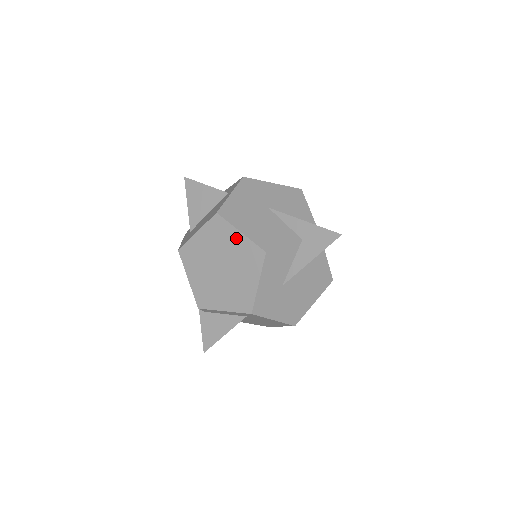
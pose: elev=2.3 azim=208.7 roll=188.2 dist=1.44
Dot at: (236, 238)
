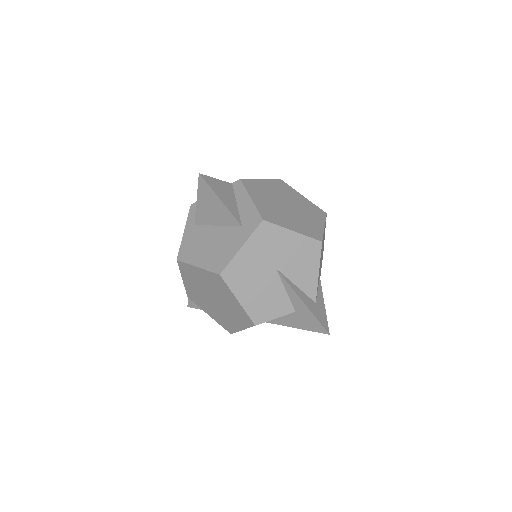
Dot at: (232, 300)
